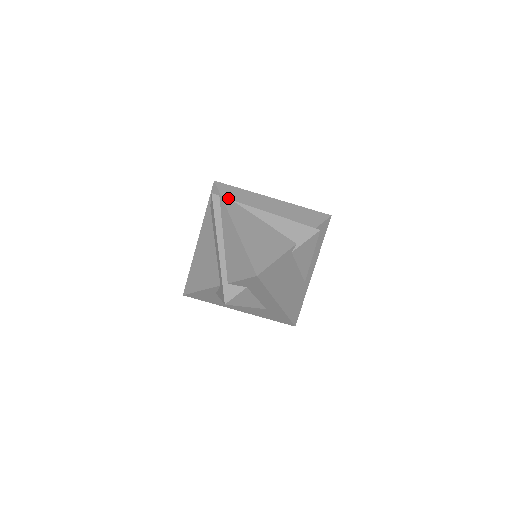
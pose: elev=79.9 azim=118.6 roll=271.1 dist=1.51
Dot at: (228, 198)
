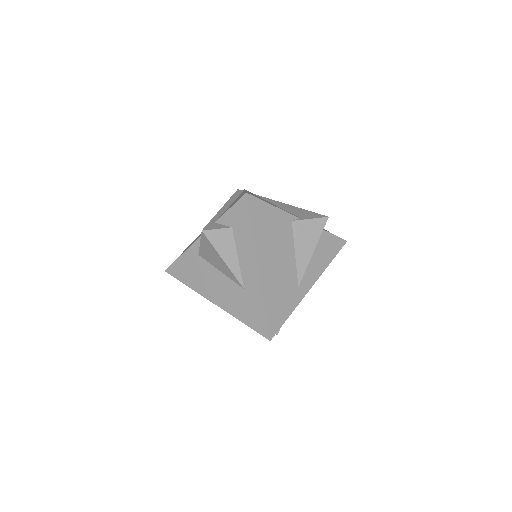
Dot at: (250, 192)
